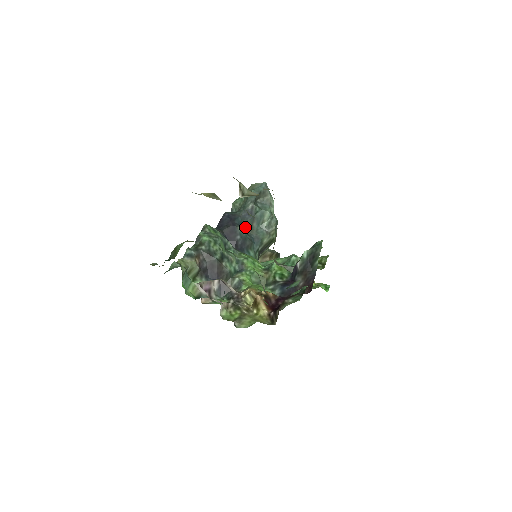
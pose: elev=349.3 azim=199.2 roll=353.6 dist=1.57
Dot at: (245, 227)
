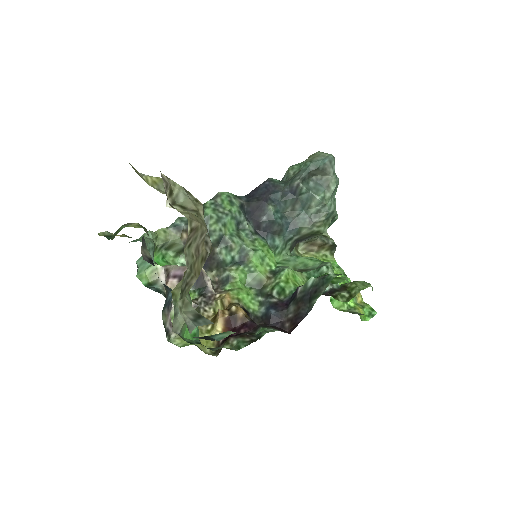
Dot at: (282, 206)
